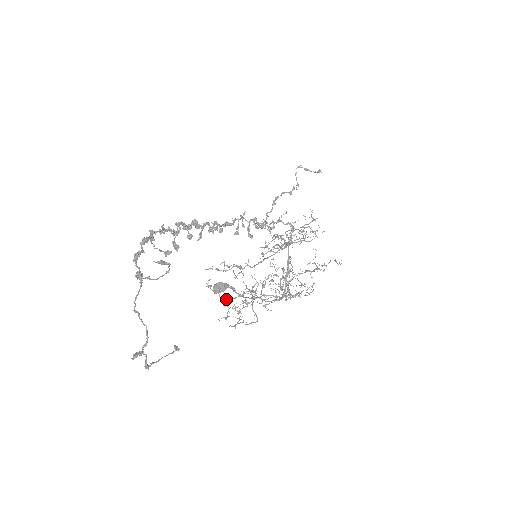
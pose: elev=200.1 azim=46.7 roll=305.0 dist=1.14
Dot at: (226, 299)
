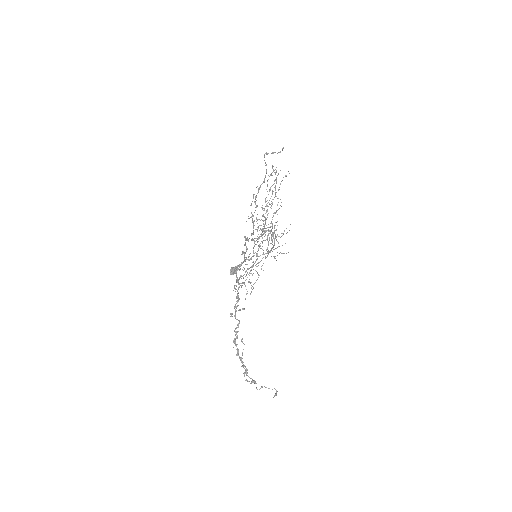
Dot at: occluded
